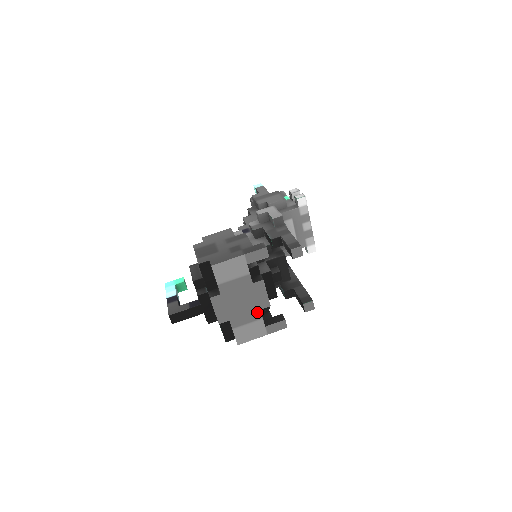
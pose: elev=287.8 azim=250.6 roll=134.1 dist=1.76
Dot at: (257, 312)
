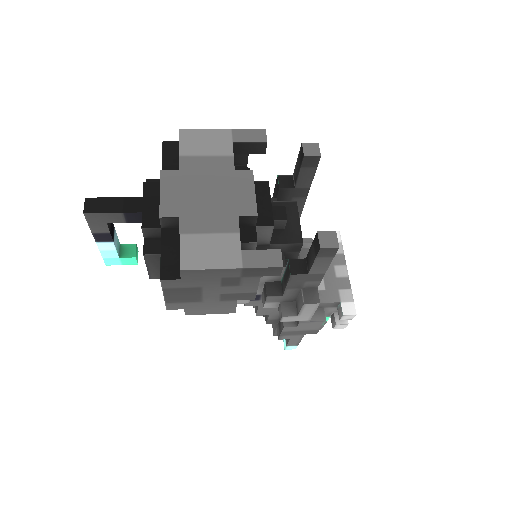
Dot at: (232, 219)
